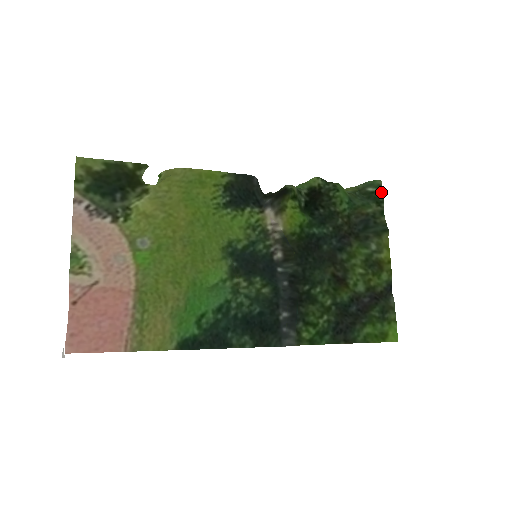
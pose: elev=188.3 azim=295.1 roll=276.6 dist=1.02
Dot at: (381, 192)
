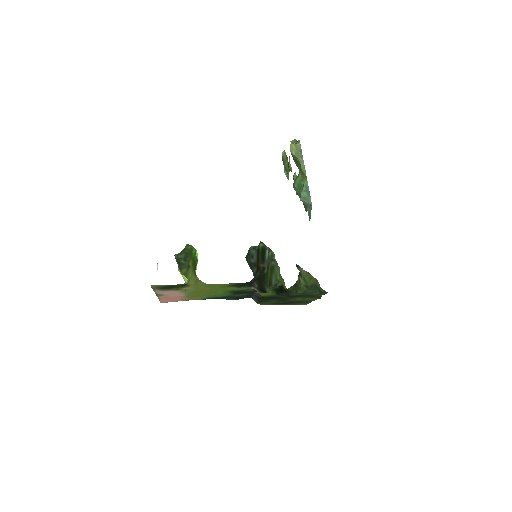
Dot at: (325, 293)
